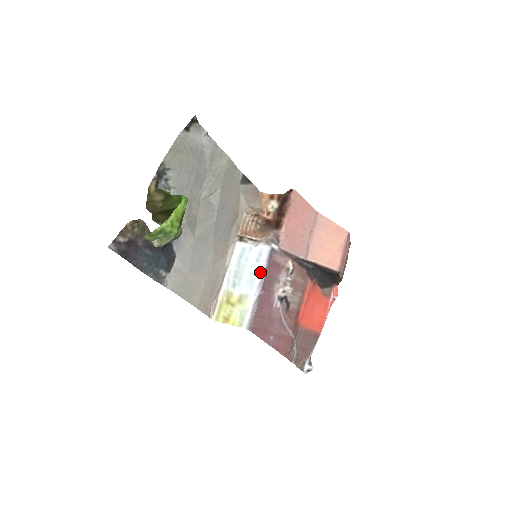
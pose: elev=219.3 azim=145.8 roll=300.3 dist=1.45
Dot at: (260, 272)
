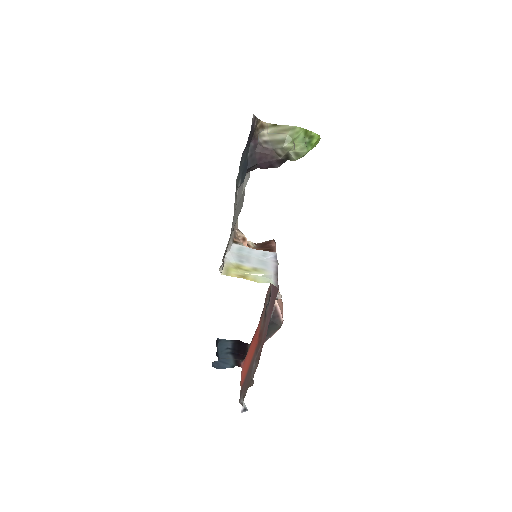
Dot at: (272, 261)
